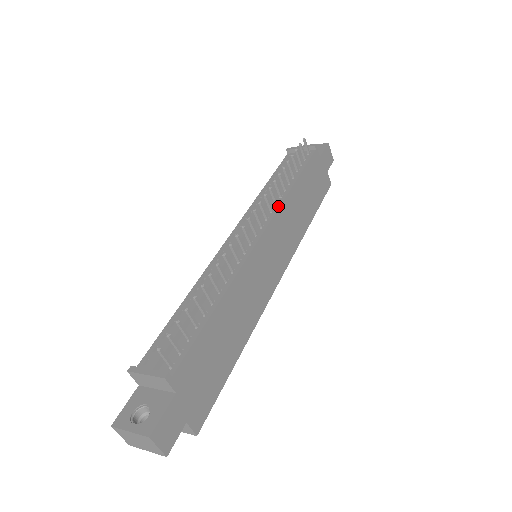
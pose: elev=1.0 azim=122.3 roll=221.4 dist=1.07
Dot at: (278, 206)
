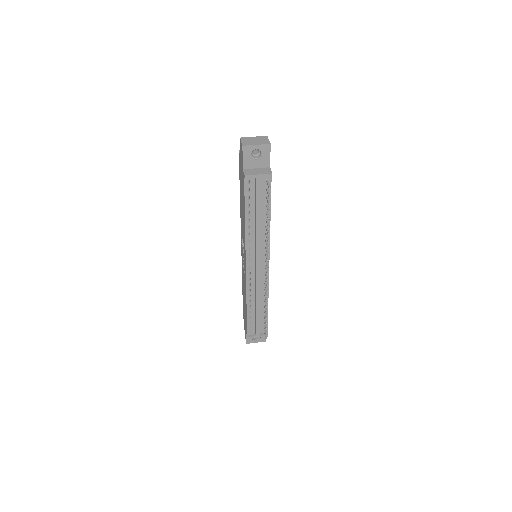
Dot at: (269, 243)
